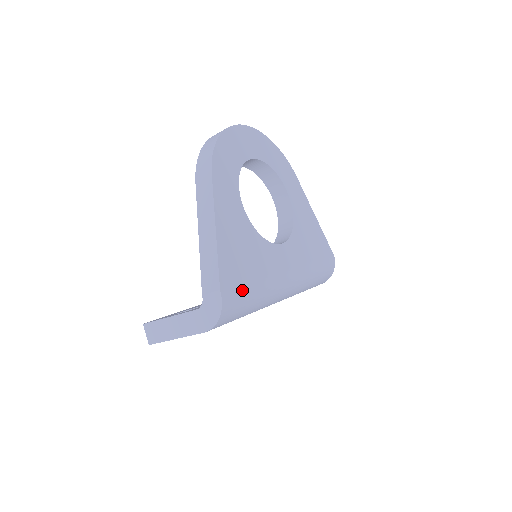
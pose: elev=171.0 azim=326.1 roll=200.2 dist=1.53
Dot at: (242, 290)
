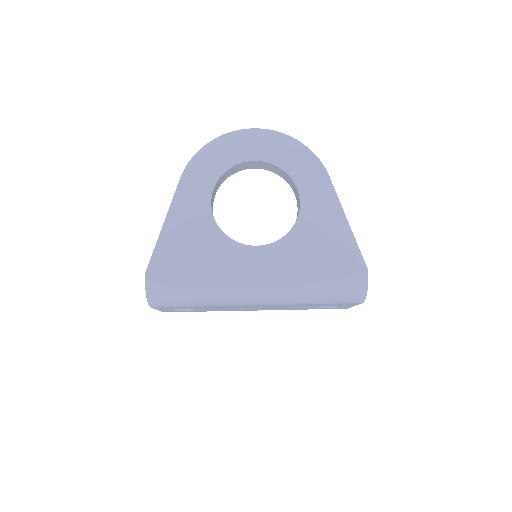
Dot at: (174, 279)
